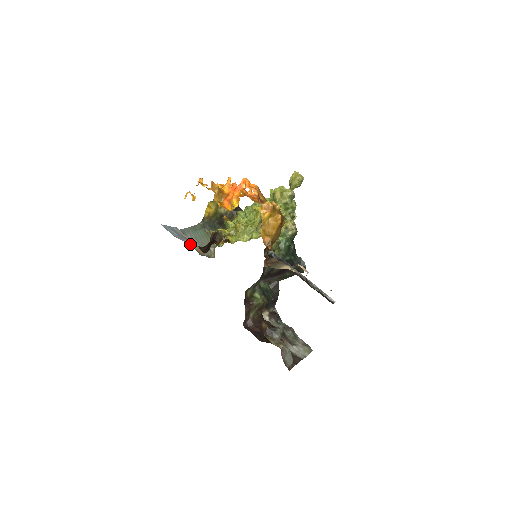
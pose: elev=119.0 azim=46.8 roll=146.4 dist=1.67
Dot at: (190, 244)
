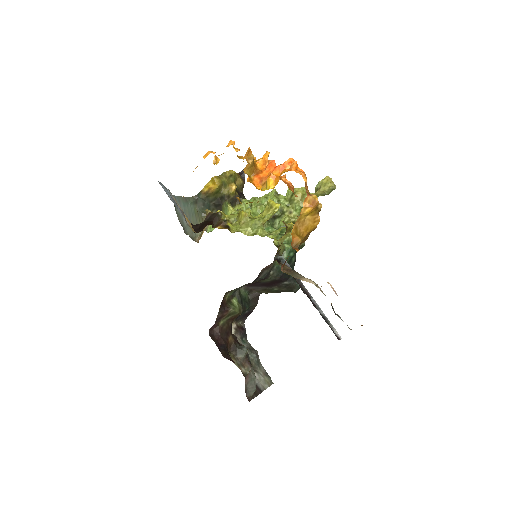
Dot at: (183, 215)
